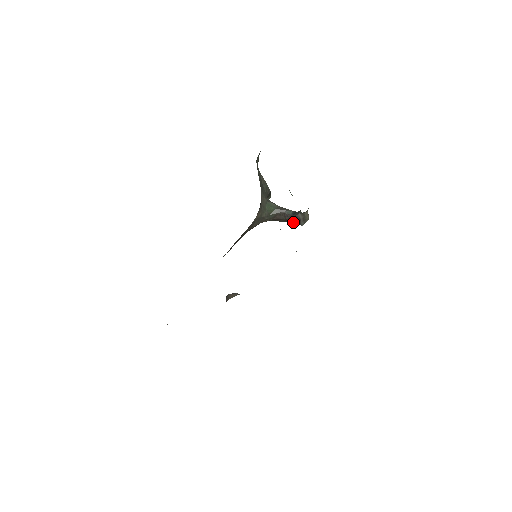
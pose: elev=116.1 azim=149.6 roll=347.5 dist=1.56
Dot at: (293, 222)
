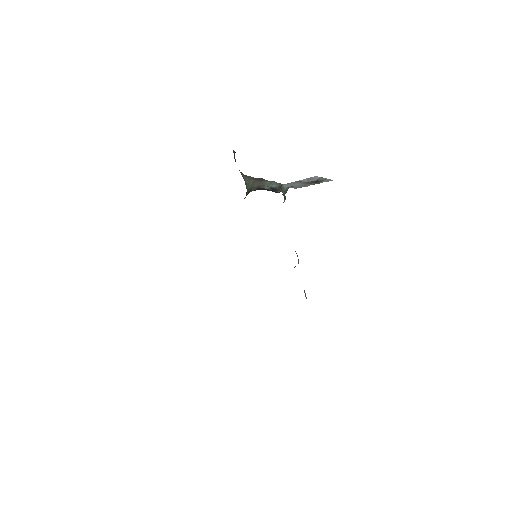
Dot at: occluded
